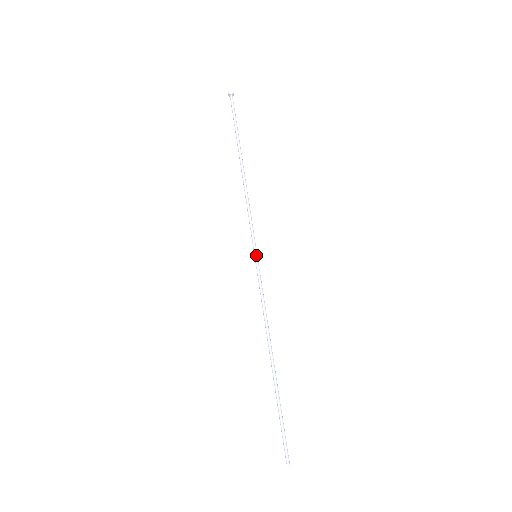
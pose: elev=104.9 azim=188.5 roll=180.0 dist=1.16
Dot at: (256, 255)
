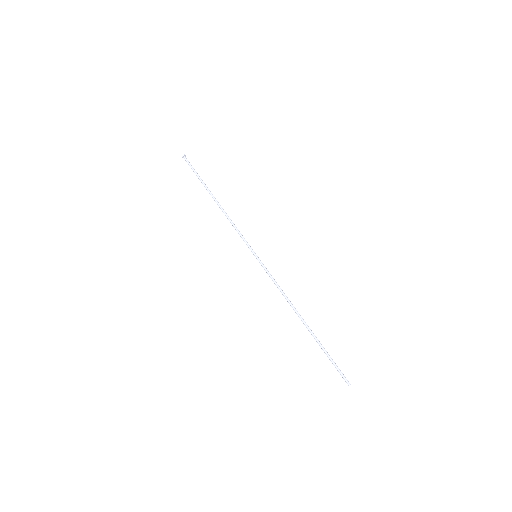
Dot at: (256, 255)
